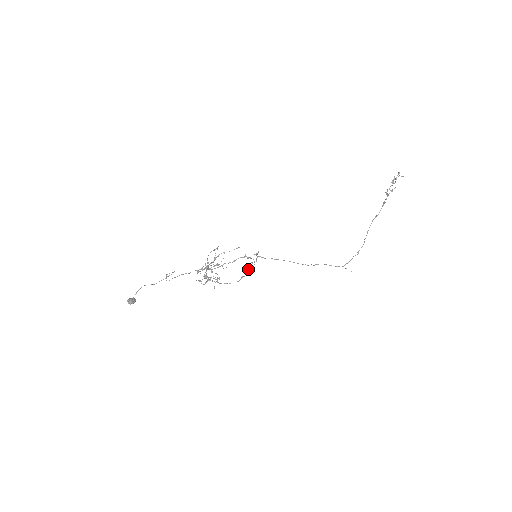
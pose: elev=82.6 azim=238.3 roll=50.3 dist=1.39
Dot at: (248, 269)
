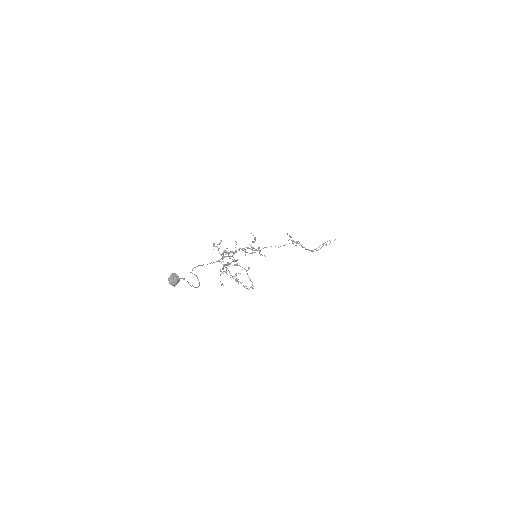
Dot at: occluded
